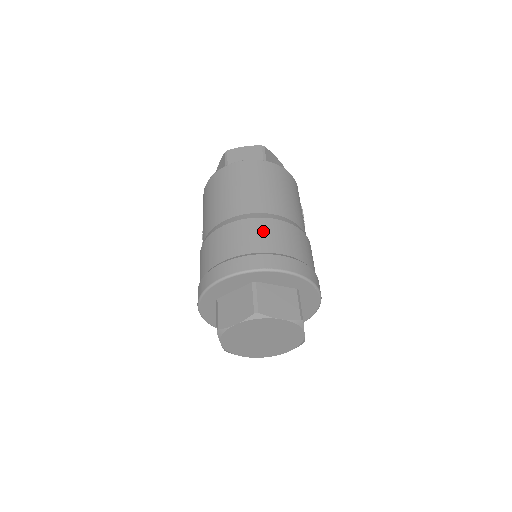
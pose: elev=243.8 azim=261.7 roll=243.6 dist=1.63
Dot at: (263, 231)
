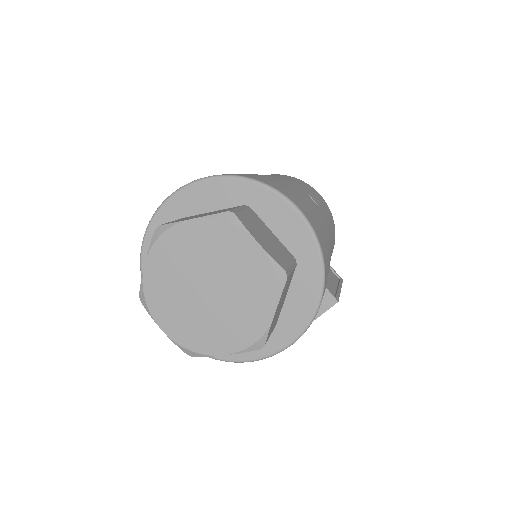
Dot at: occluded
